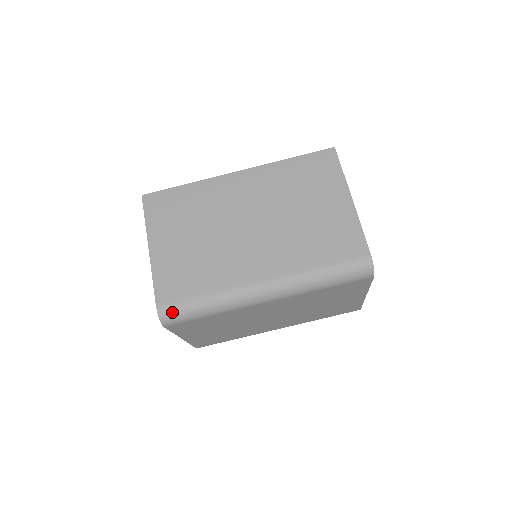
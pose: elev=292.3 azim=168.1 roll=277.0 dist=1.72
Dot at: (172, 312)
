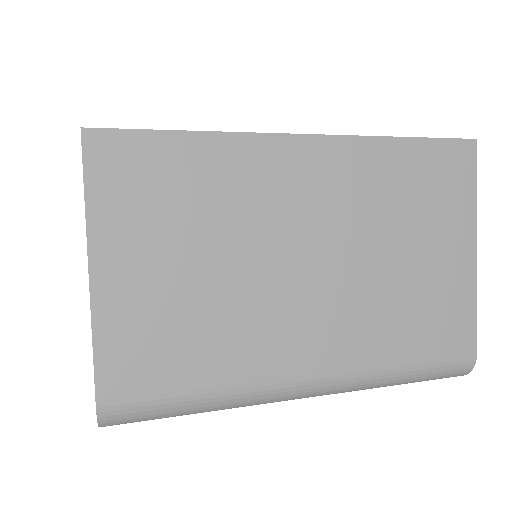
Dot at: (128, 416)
